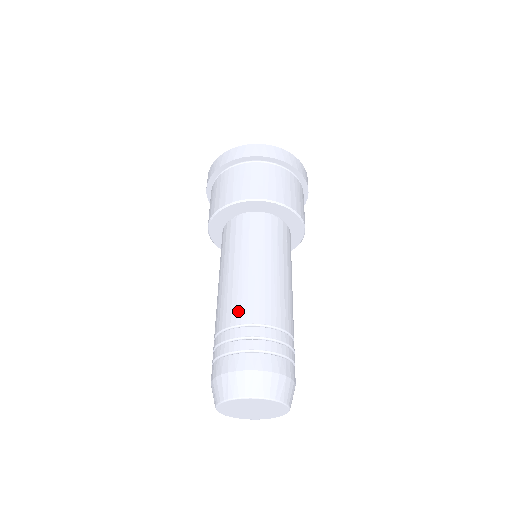
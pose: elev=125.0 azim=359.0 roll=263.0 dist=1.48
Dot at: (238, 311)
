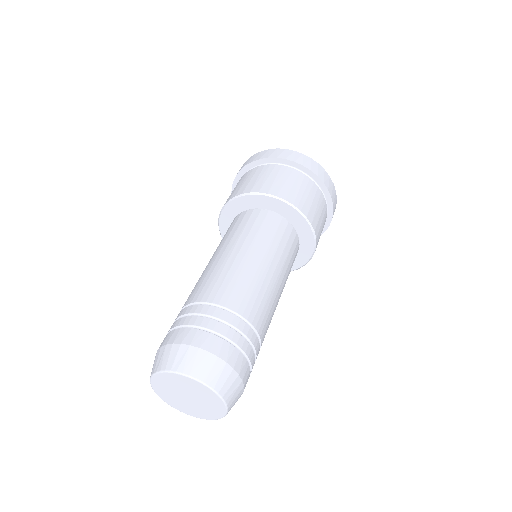
Dot at: (227, 293)
